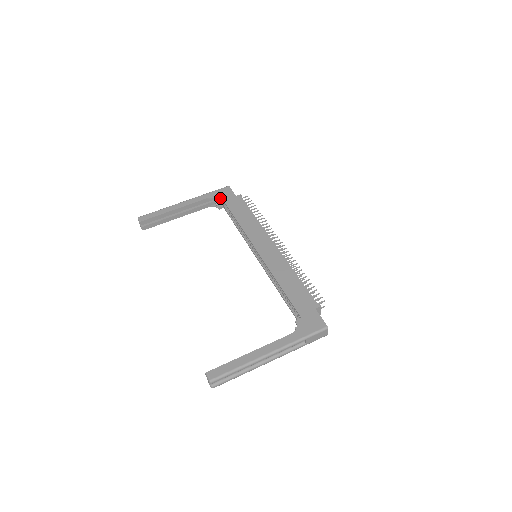
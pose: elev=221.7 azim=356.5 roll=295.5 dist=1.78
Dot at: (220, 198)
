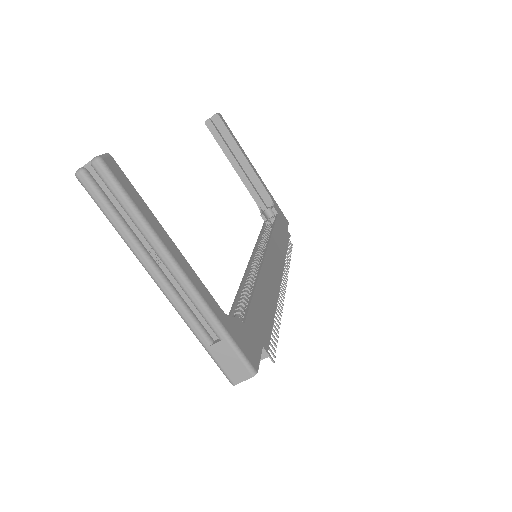
Dot at: (277, 211)
